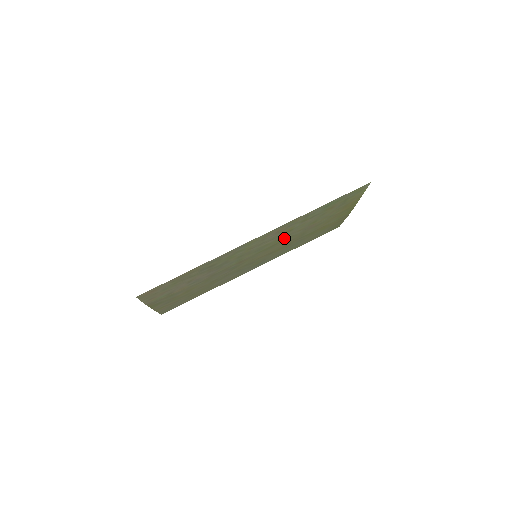
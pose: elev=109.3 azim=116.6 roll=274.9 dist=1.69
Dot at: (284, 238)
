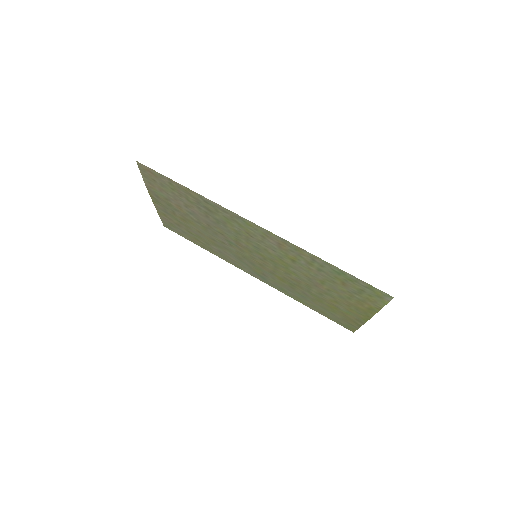
Dot at: (287, 265)
